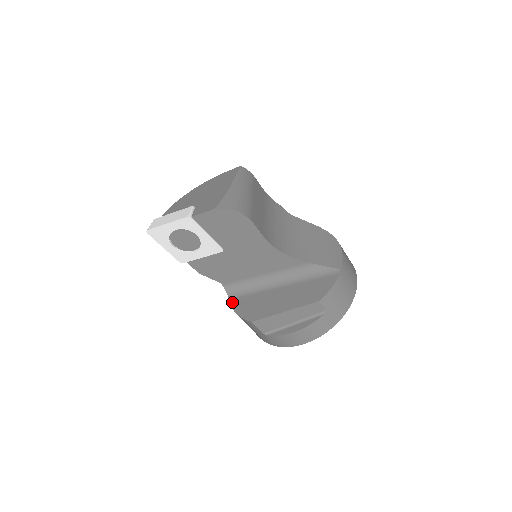
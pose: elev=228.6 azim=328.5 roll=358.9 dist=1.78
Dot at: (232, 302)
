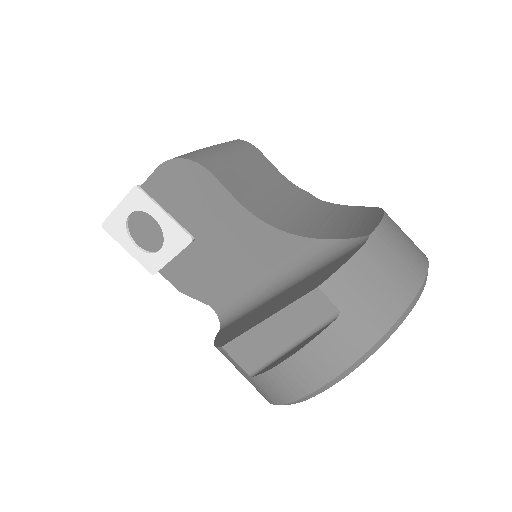
Dot at: (219, 332)
